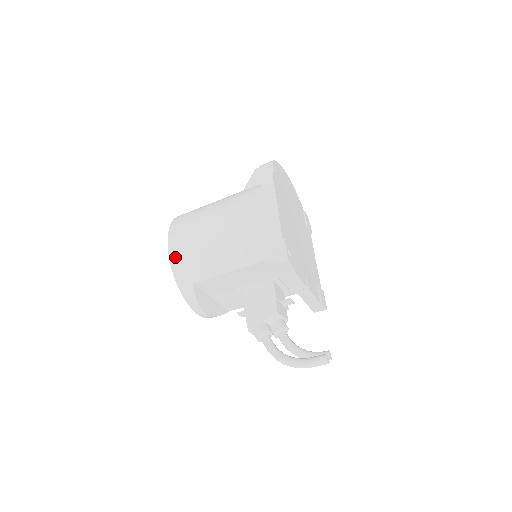
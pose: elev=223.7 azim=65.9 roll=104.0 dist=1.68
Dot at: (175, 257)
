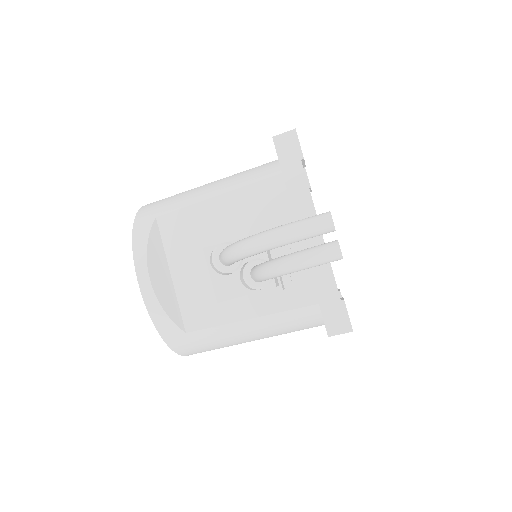
Dot at: (151, 203)
